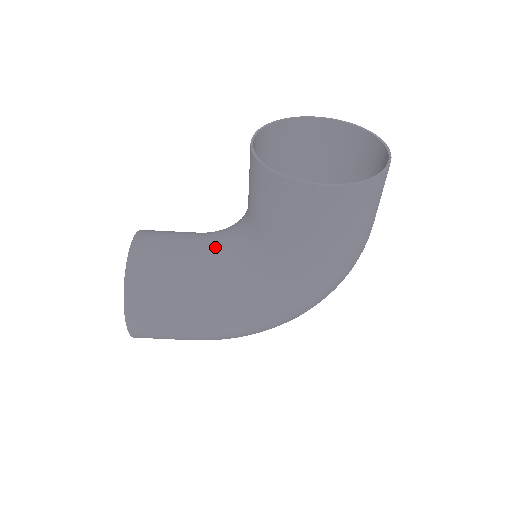
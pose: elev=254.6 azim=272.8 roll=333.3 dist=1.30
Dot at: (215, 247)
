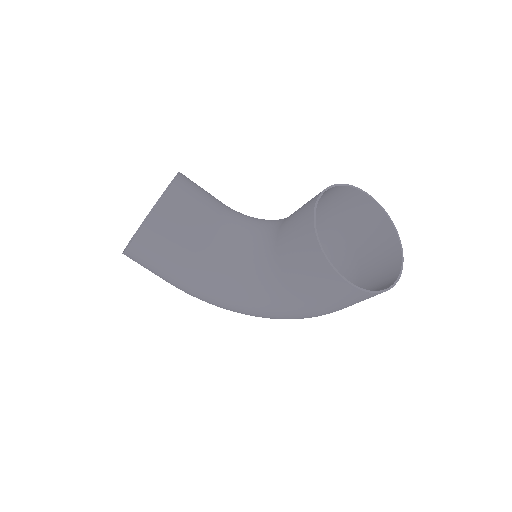
Dot at: (232, 235)
